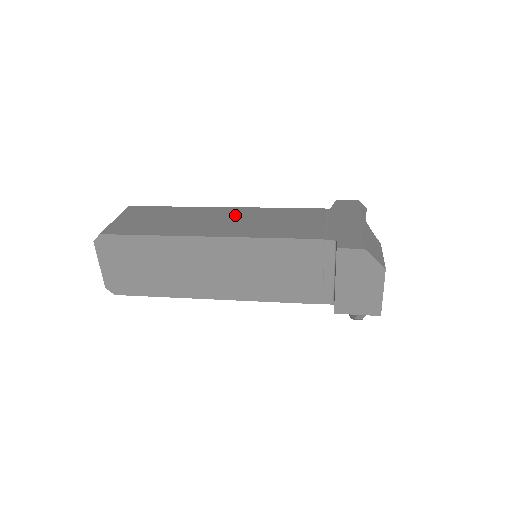
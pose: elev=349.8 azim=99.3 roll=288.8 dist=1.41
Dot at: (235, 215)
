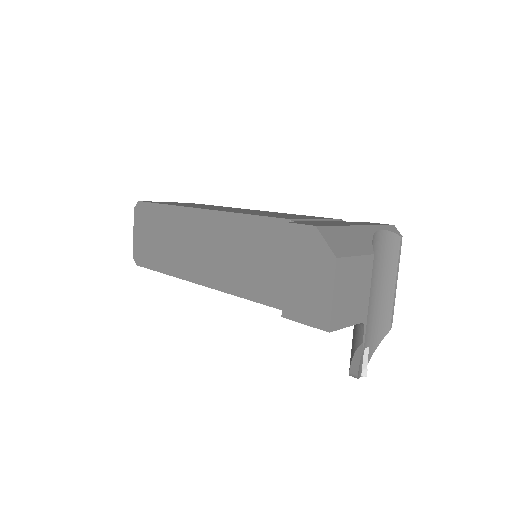
Dot at: occluded
